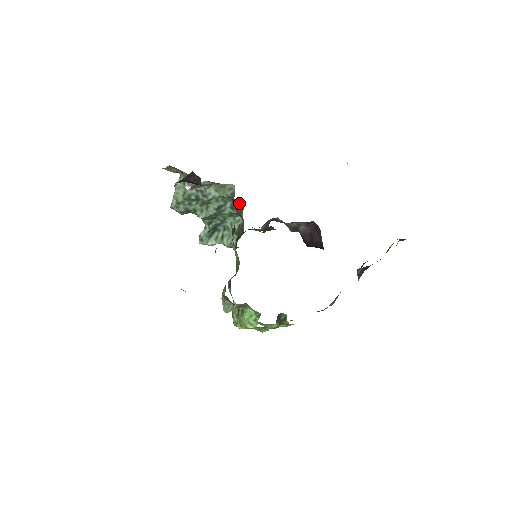
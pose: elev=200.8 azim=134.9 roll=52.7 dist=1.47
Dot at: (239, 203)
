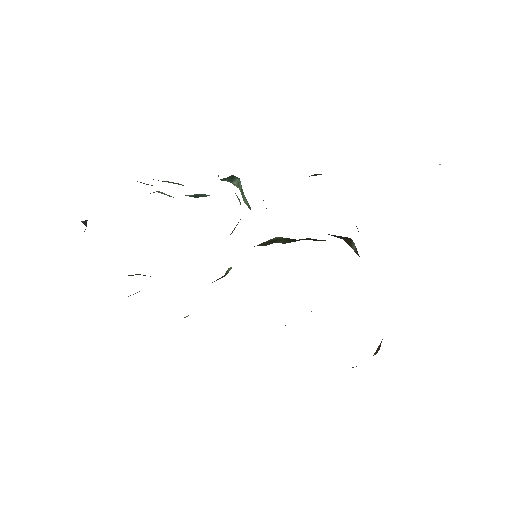
Dot at: occluded
